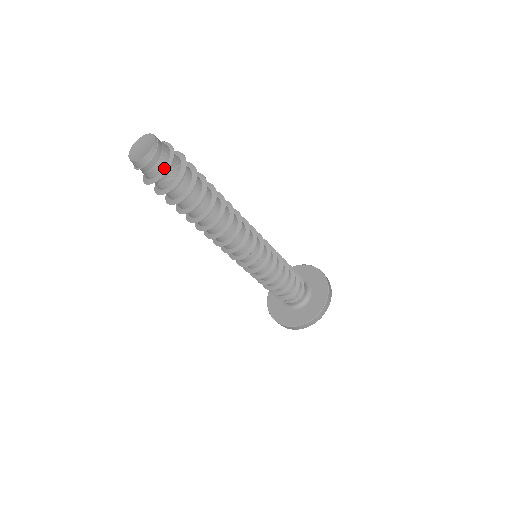
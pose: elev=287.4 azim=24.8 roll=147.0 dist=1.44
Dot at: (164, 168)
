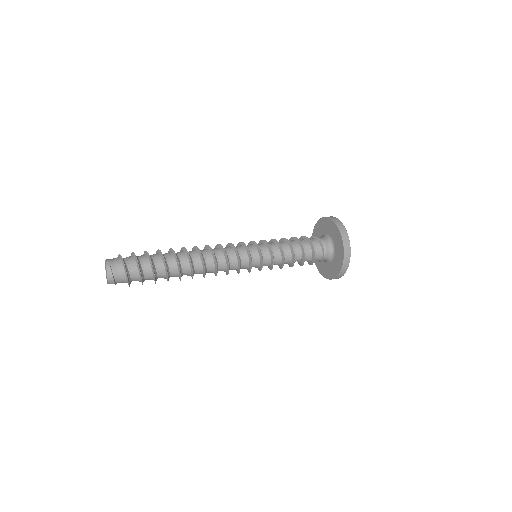
Dot at: (123, 267)
